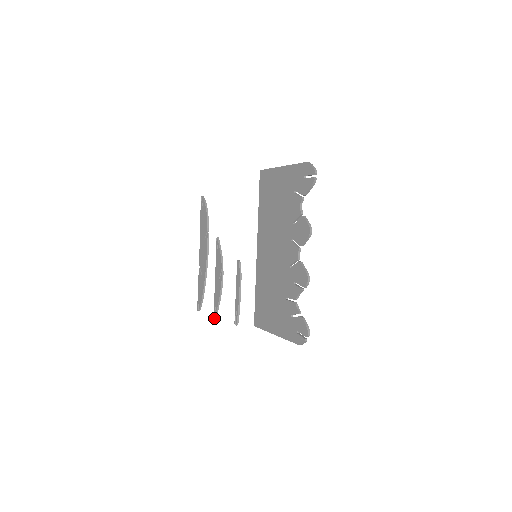
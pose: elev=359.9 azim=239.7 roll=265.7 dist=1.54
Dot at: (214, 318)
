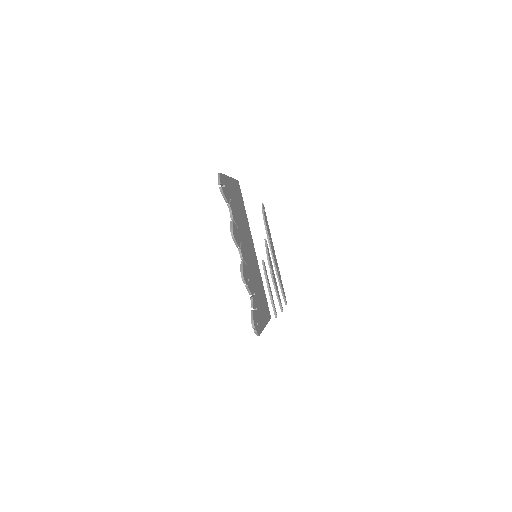
Dot at: (282, 311)
